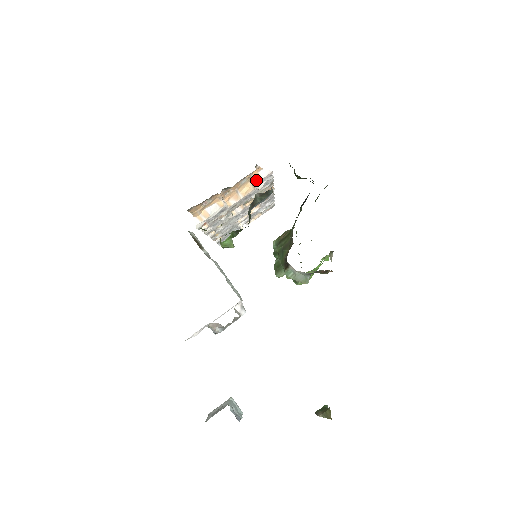
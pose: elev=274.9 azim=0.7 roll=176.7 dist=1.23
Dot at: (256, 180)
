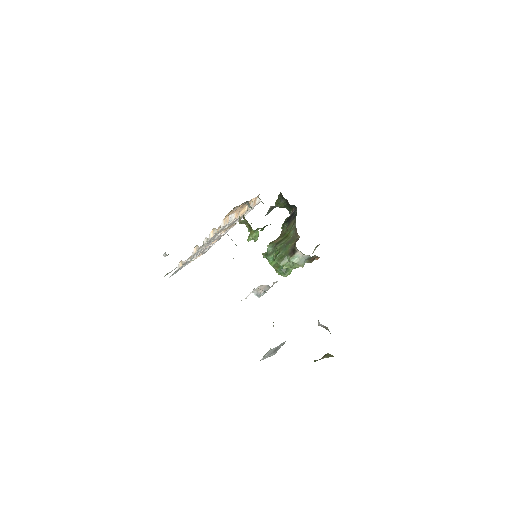
Dot at: (253, 204)
